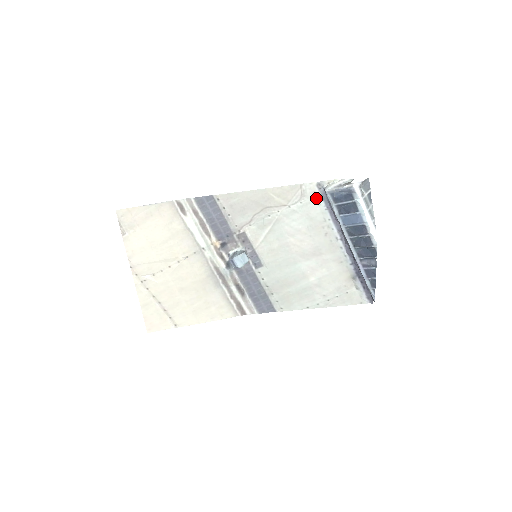
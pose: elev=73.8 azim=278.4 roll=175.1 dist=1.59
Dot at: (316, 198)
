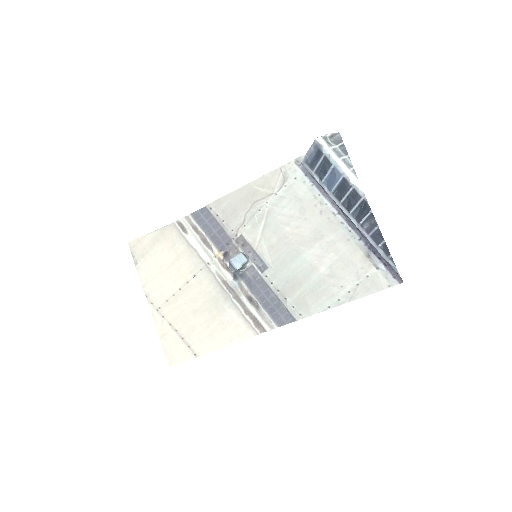
Dot at: (299, 176)
